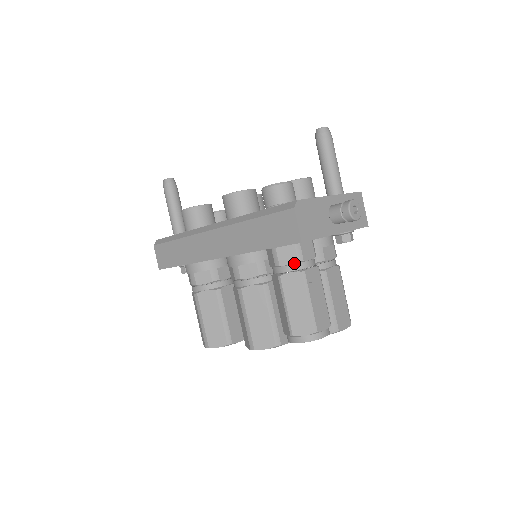
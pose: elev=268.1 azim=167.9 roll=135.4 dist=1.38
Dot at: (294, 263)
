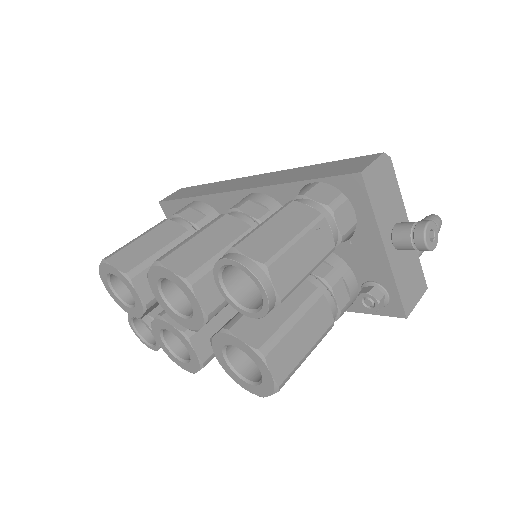
Dot at: (322, 203)
